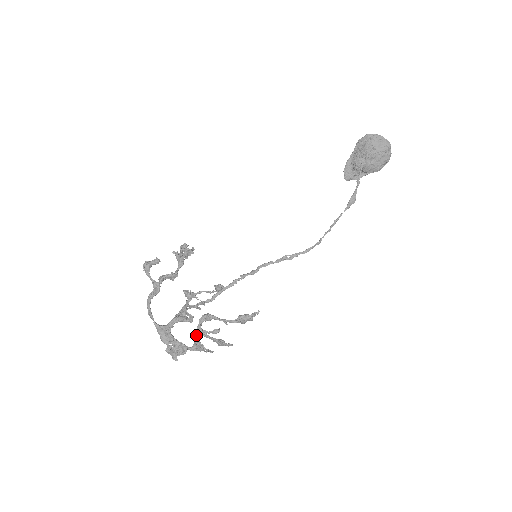
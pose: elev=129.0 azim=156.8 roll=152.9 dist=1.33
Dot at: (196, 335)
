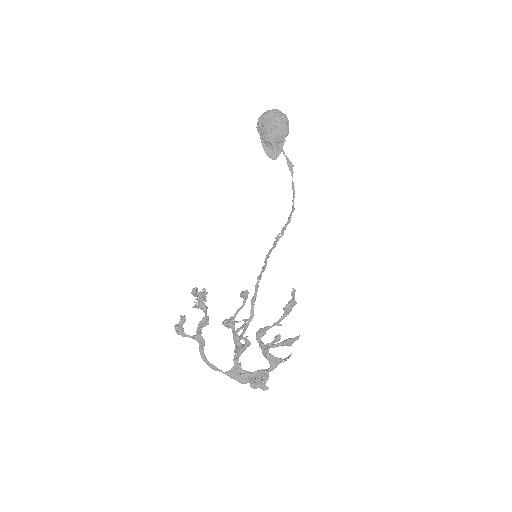
Dot at: (264, 352)
